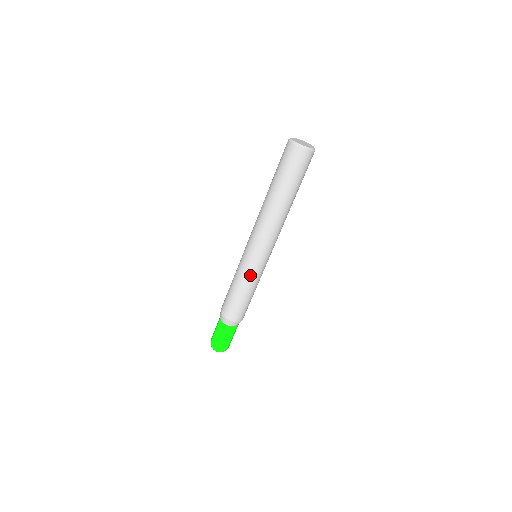
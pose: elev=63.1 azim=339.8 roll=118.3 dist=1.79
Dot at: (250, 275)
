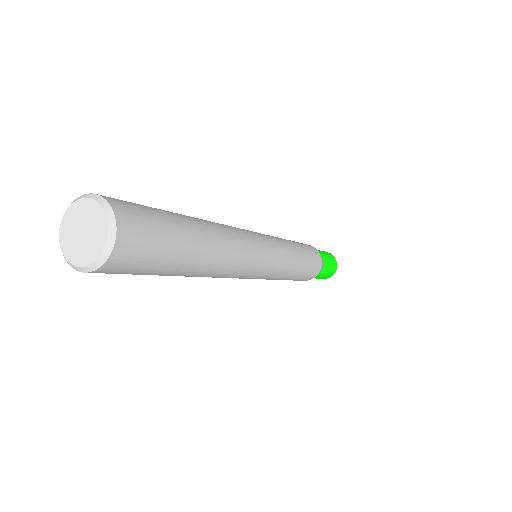
Dot at: (270, 279)
